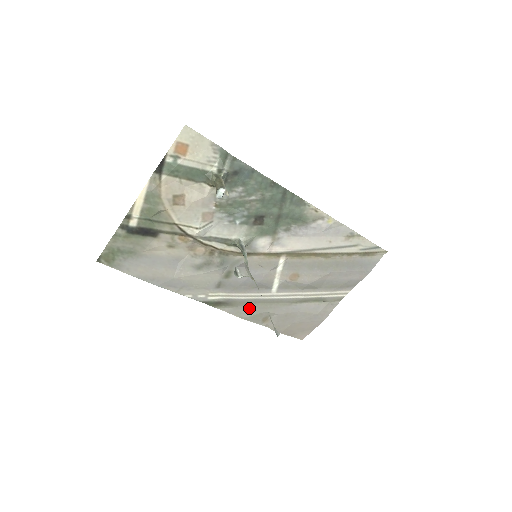
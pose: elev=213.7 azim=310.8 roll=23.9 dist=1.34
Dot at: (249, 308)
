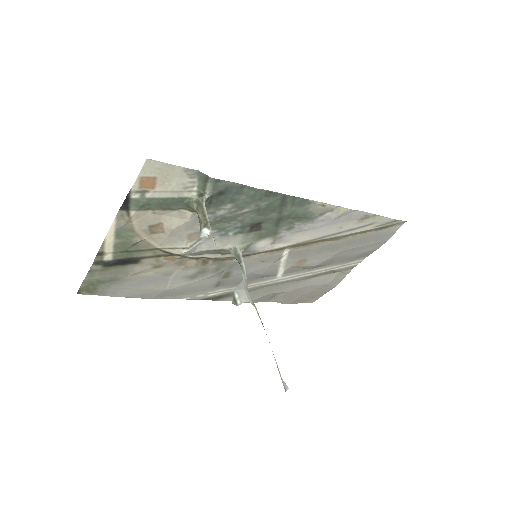
Dot at: (254, 293)
